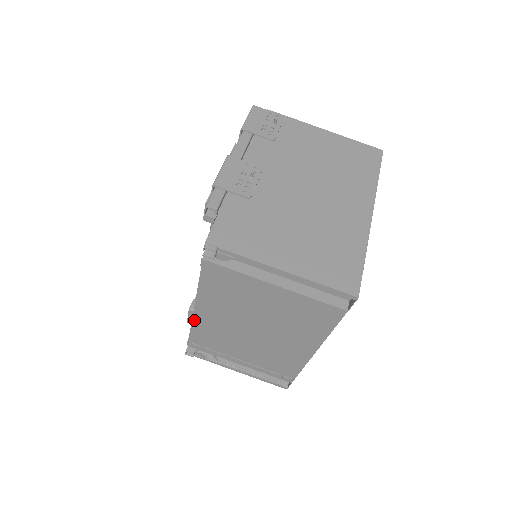
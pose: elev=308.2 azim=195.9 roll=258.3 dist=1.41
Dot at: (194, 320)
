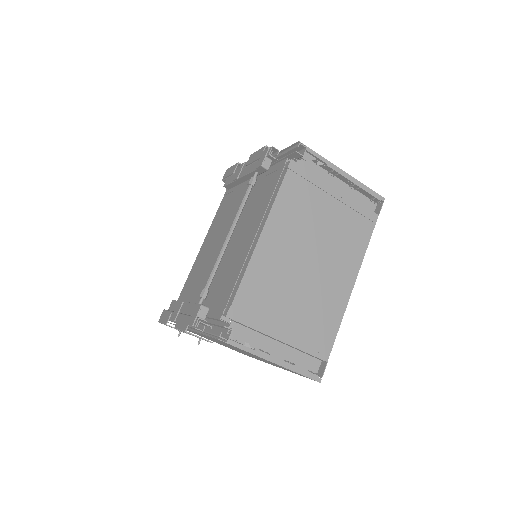
Dot at: (254, 256)
